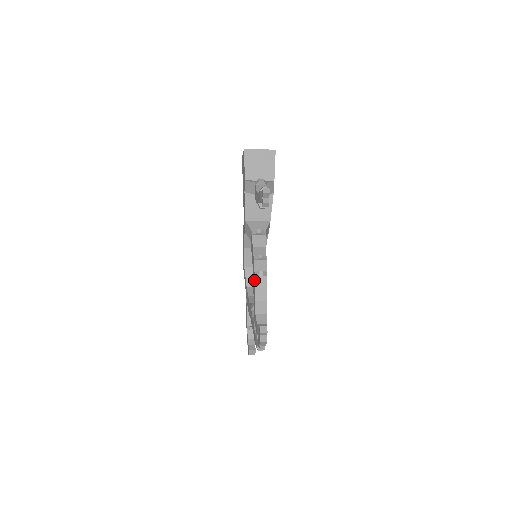
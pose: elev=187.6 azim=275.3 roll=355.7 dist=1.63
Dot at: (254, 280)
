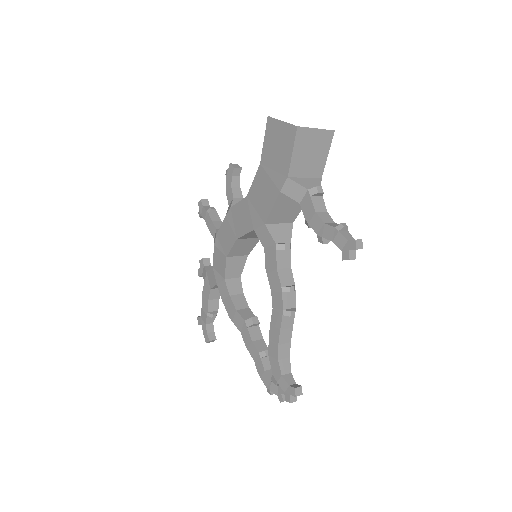
Dot at: (281, 320)
